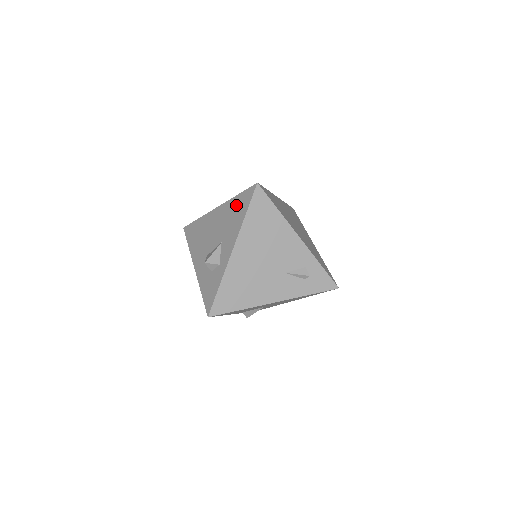
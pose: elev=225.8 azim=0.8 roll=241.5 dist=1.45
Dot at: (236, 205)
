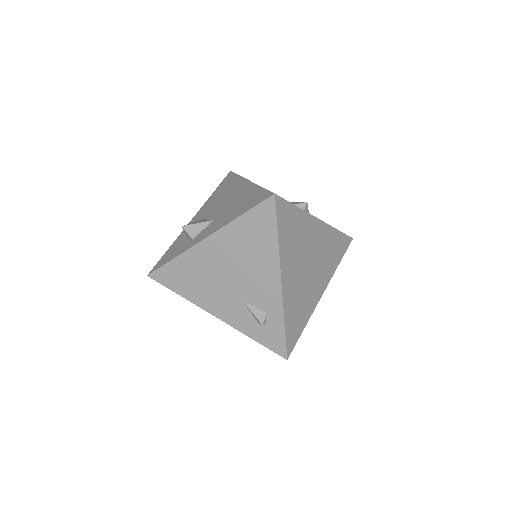
Dot at: (250, 196)
